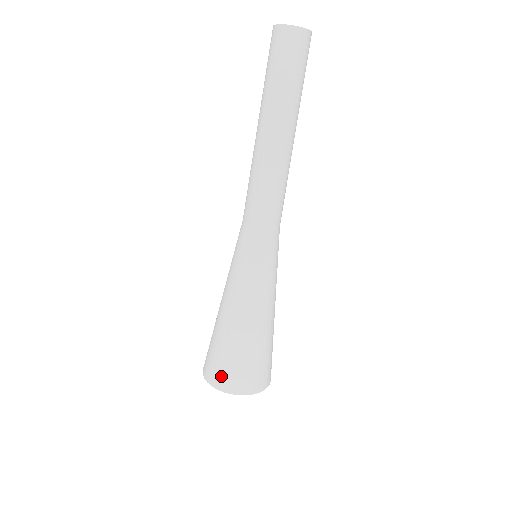
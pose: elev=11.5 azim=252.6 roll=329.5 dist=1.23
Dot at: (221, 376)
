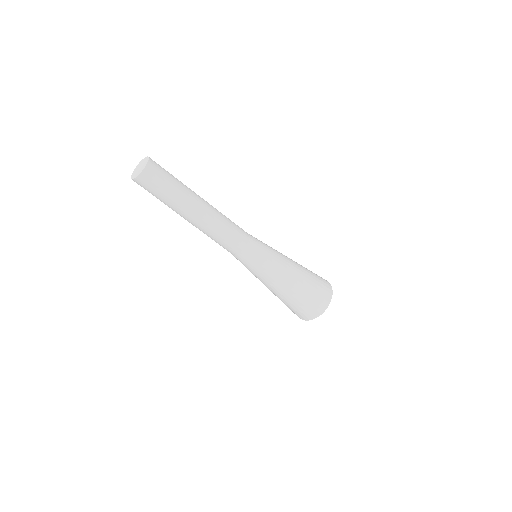
Dot at: occluded
